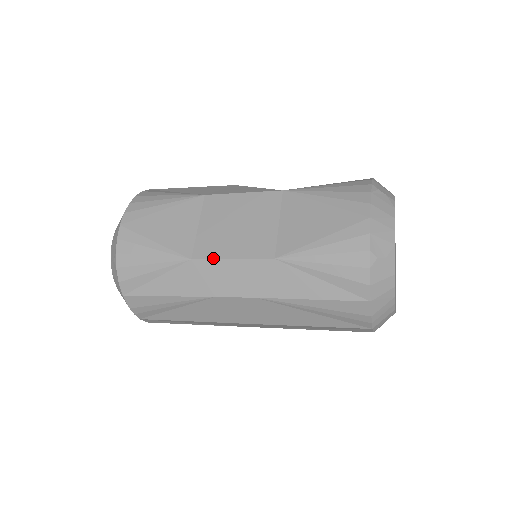
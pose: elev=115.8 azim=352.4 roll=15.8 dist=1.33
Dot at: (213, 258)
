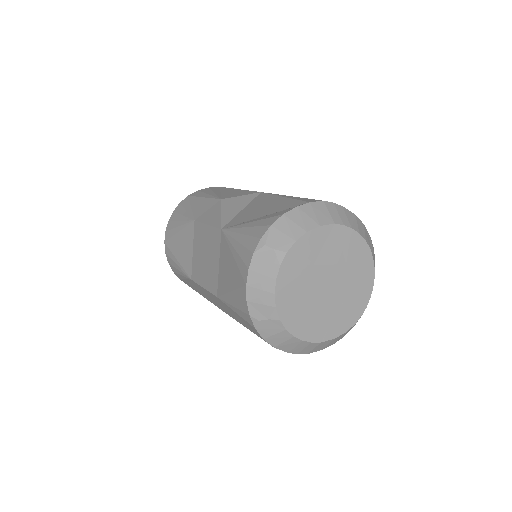
Dot at: (197, 283)
